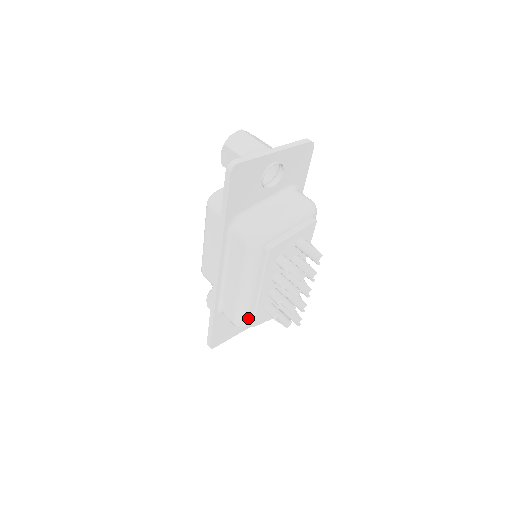
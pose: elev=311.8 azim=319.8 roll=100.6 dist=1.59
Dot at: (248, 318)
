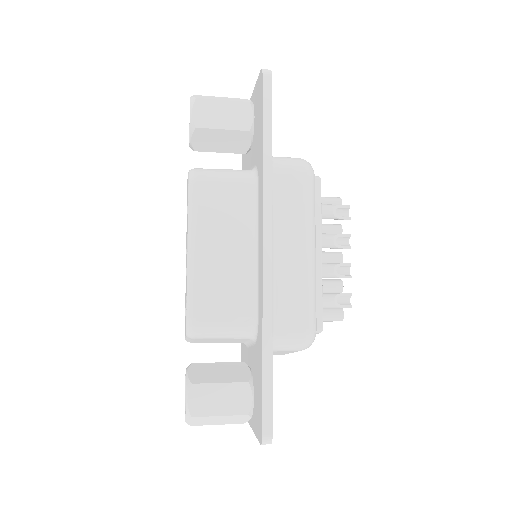
Dot at: (315, 315)
